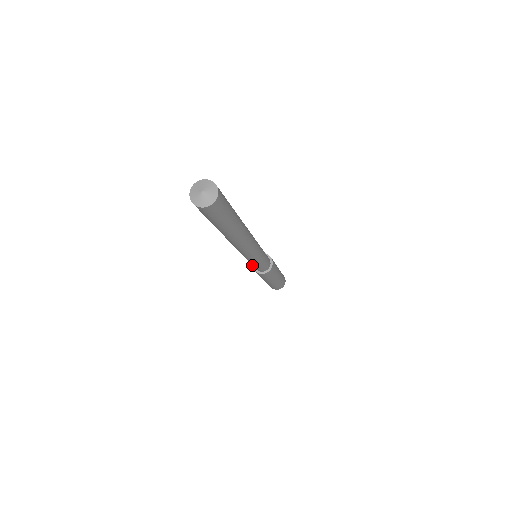
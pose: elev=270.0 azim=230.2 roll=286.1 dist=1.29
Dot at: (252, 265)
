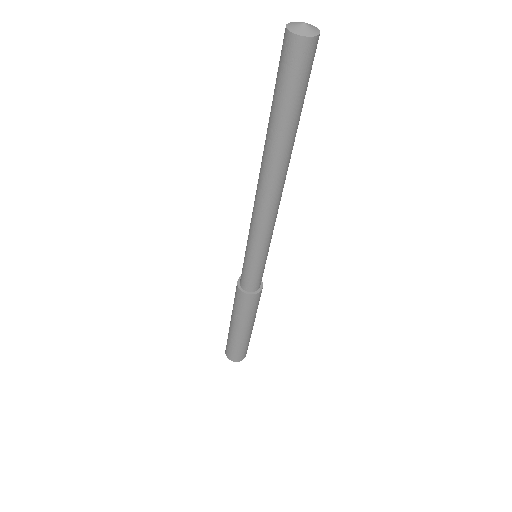
Dot at: (245, 270)
